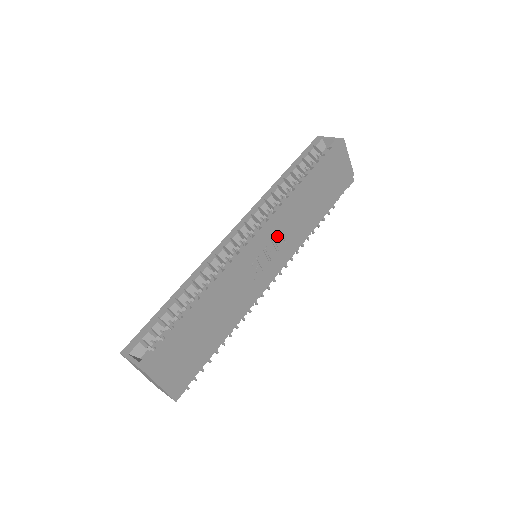
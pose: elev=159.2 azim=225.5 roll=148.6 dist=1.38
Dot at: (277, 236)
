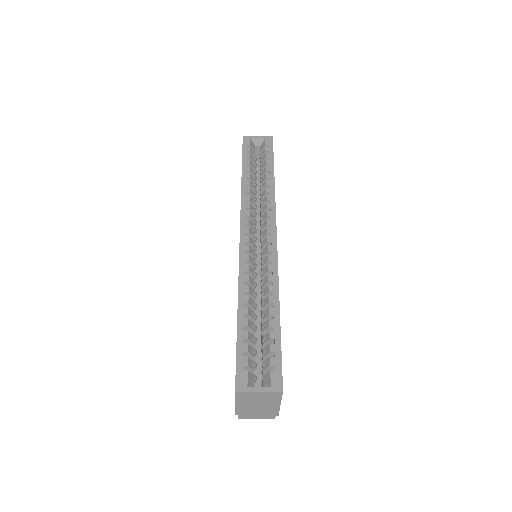
Dot at: occluded
